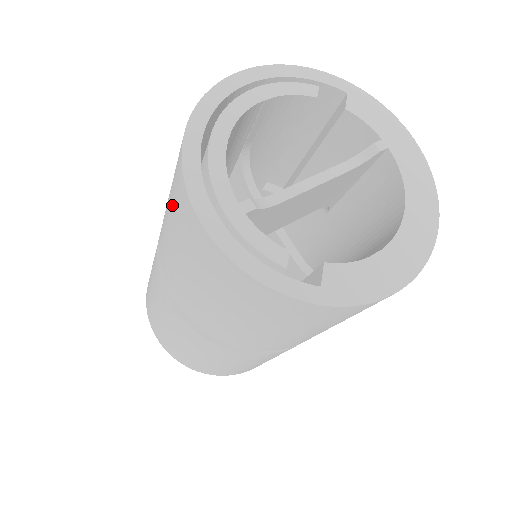
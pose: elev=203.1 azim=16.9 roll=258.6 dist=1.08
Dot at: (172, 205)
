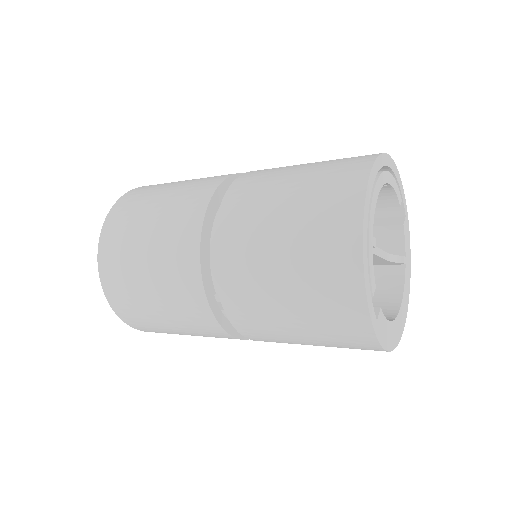
Dot at: (312, 194)
